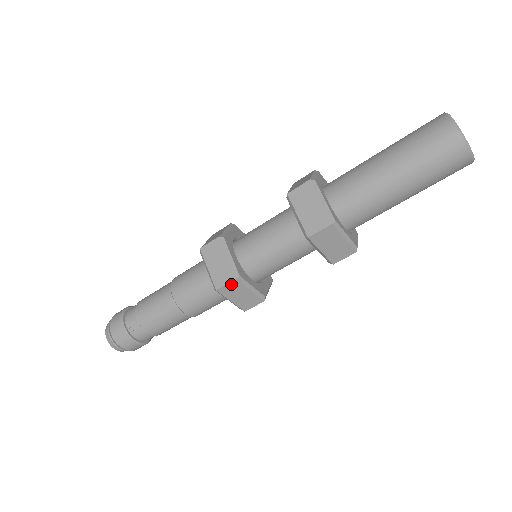
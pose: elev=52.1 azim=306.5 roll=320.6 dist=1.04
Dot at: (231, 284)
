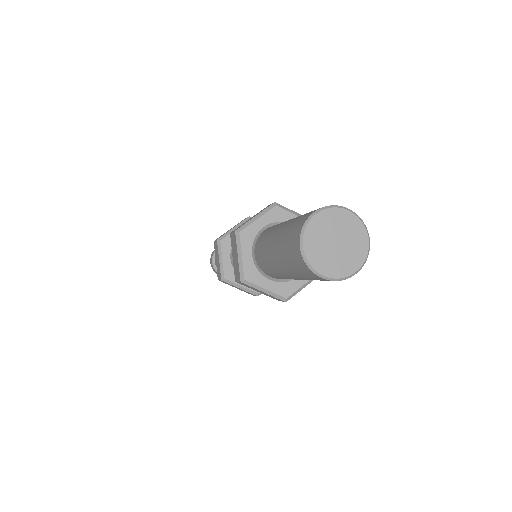
Dot at: occluded
